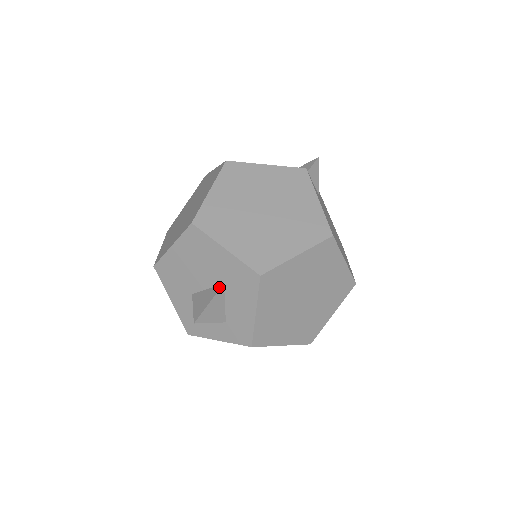
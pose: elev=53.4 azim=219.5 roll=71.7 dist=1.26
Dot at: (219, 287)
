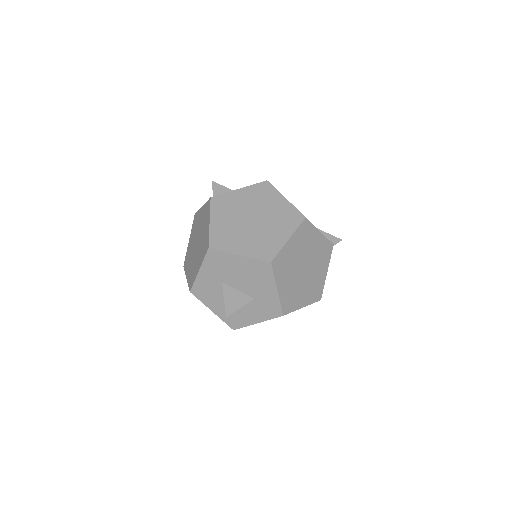
Dot at: (250, 299)
